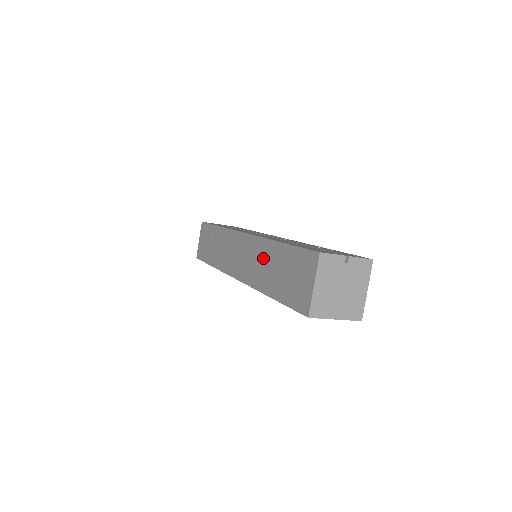
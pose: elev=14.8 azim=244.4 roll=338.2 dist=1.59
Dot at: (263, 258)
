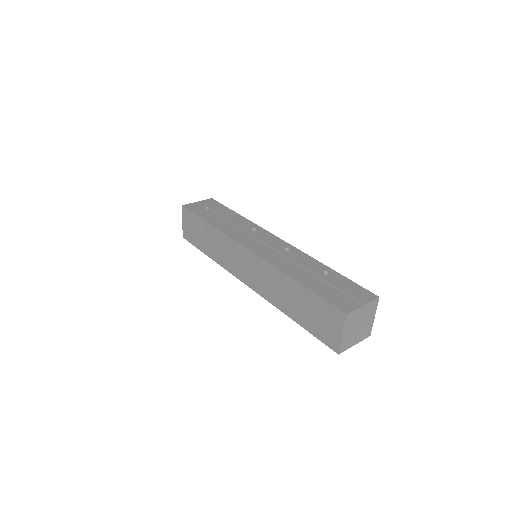
Dot at: (279, 285)
